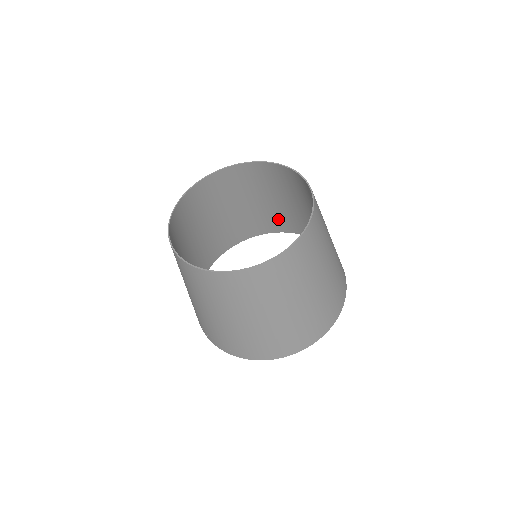
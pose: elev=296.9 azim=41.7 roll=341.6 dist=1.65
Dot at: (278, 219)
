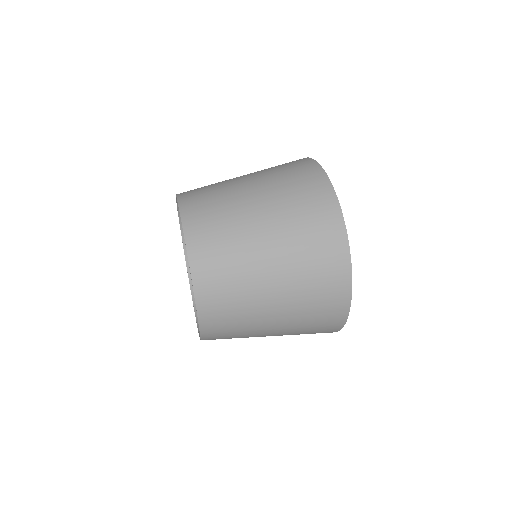
Dot at: occluded
